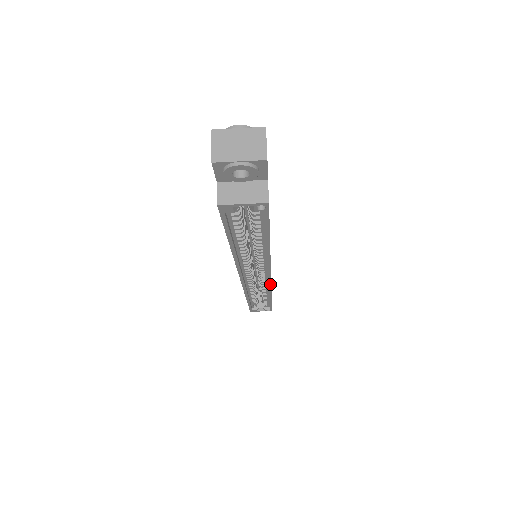
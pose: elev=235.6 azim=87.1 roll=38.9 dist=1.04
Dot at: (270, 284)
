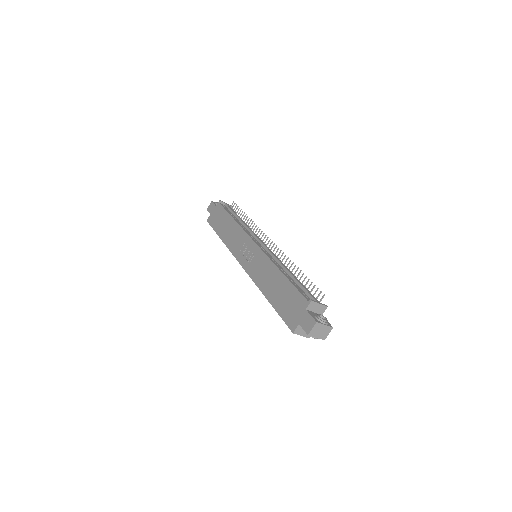
Dot at: occluded
